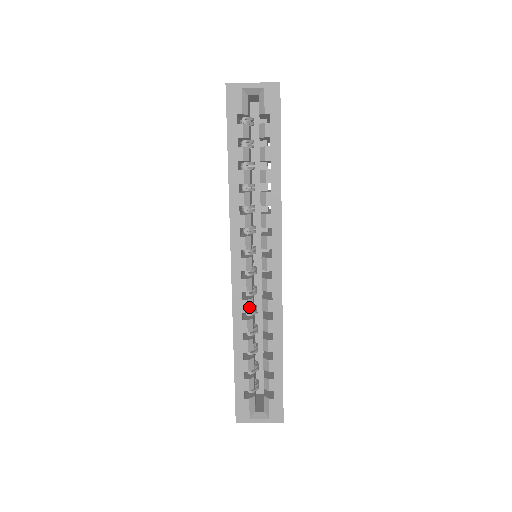
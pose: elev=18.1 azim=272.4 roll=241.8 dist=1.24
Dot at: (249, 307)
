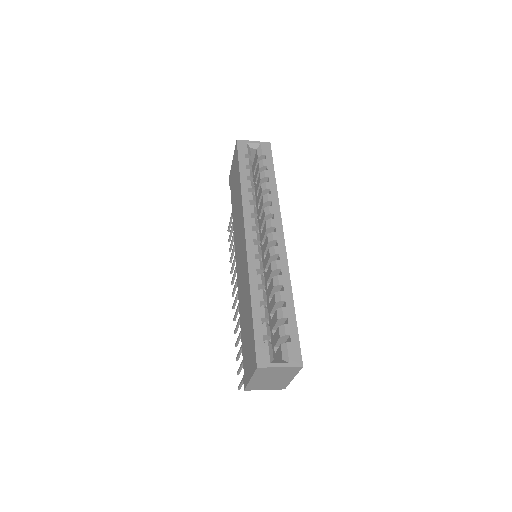
Dot at: (261, 266)
